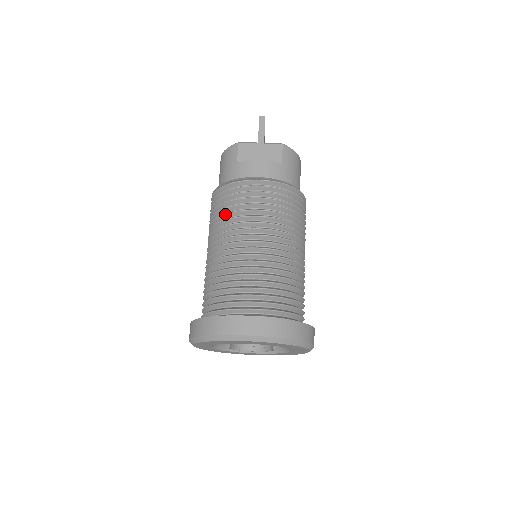
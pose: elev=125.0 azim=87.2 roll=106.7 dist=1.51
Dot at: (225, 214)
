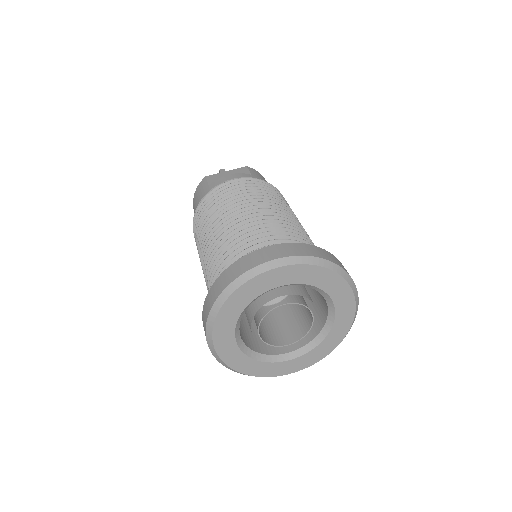
Dot at: (210, 213)
